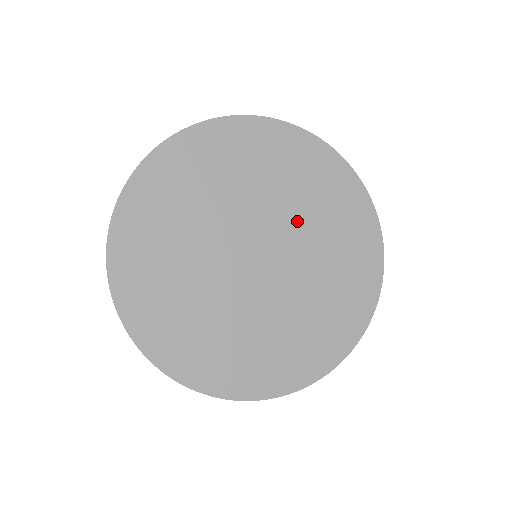
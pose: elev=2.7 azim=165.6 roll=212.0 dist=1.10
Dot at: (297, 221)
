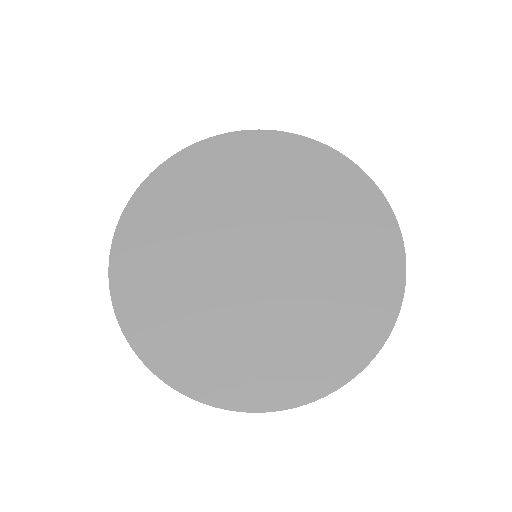
Dot at: (249, 203)
